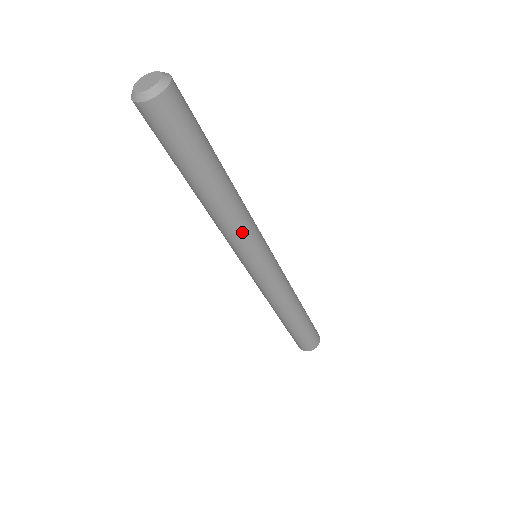
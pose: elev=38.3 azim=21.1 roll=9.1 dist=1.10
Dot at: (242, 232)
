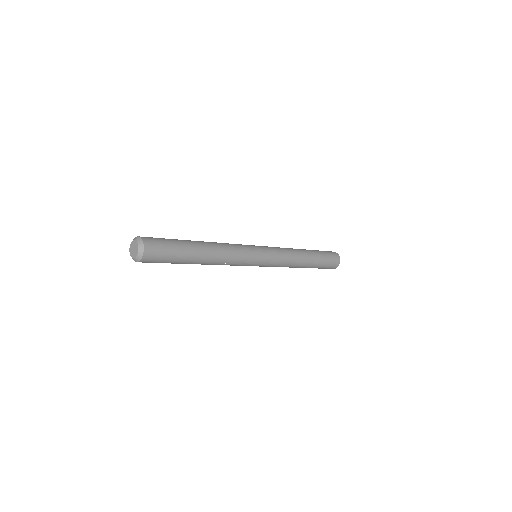
Dot at: (233, 263)
